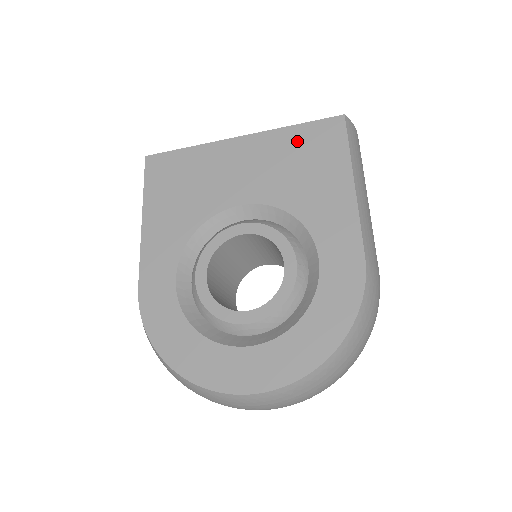
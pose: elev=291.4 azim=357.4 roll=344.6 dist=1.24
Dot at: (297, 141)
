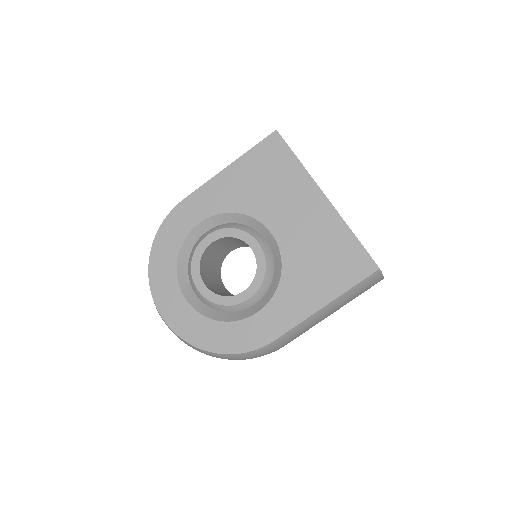
Dot at: (341, 245)
